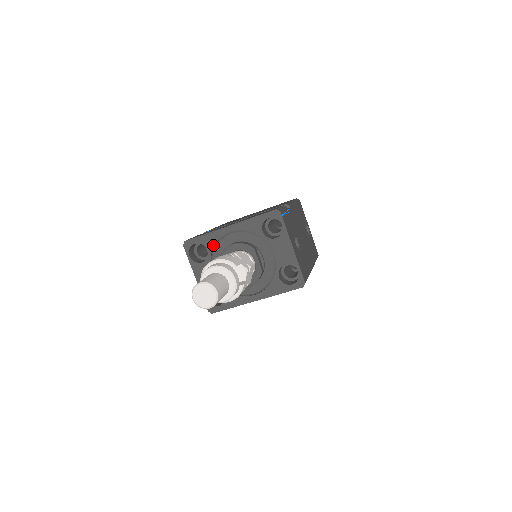
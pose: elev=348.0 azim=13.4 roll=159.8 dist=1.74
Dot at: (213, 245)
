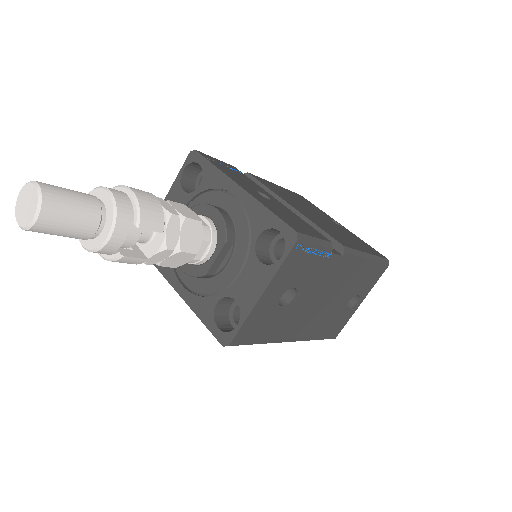
Dot at: (209, 187)
